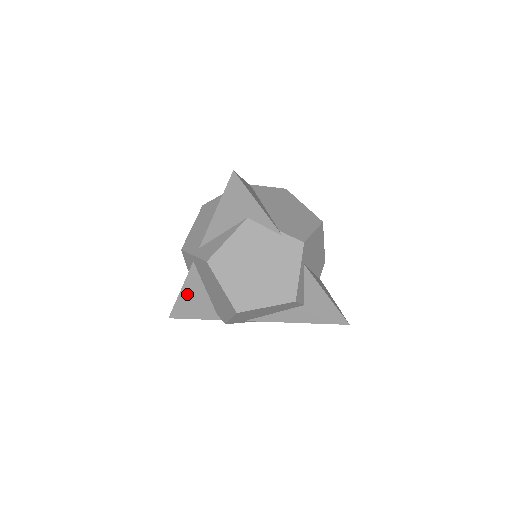
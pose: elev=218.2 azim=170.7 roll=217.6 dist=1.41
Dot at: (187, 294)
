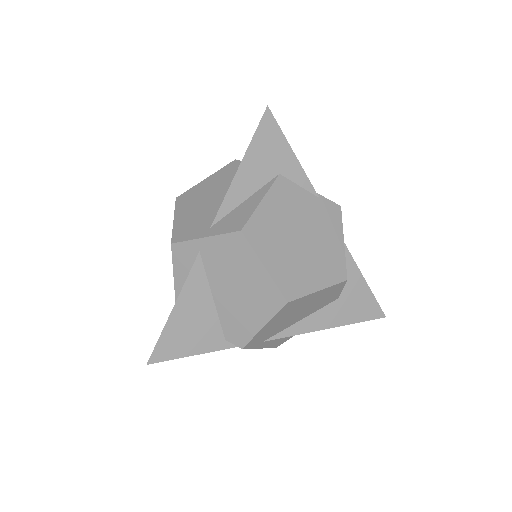
Dot at: (183, 312)
